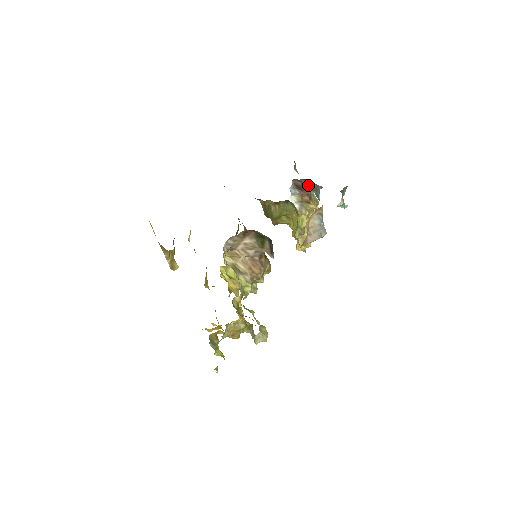
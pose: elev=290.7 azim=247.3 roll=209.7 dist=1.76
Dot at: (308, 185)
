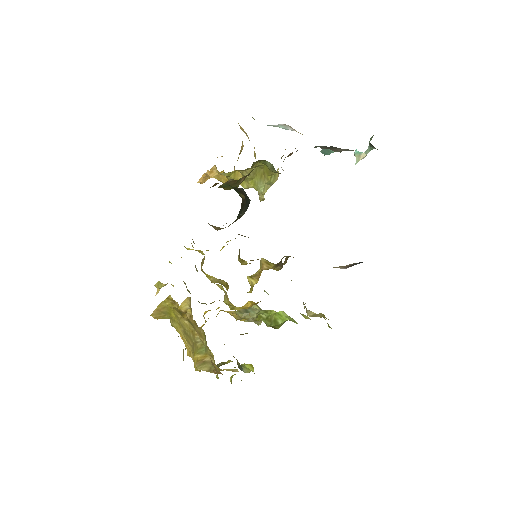
Dot at: (322, 146)
